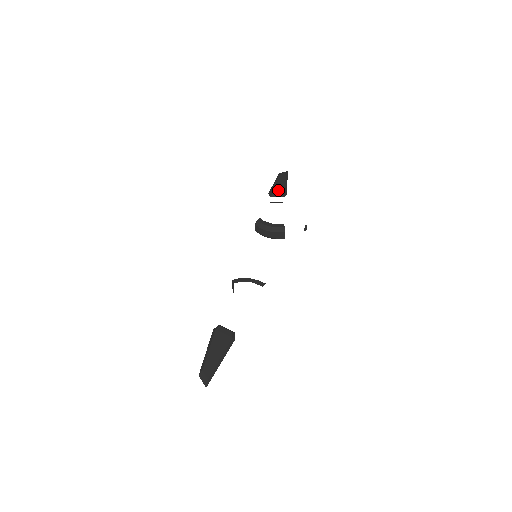
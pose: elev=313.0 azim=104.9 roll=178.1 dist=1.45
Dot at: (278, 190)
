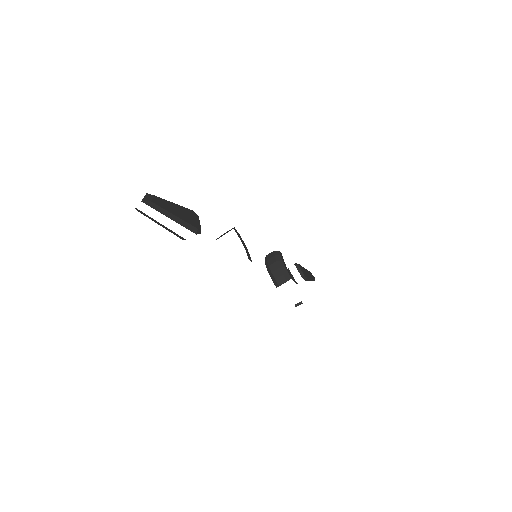
Dot at: (304, 271)
